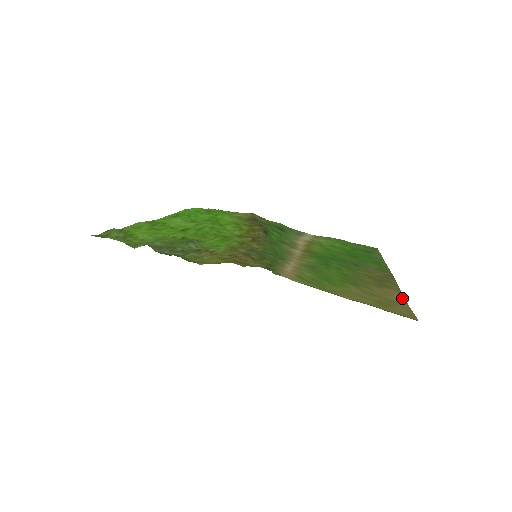
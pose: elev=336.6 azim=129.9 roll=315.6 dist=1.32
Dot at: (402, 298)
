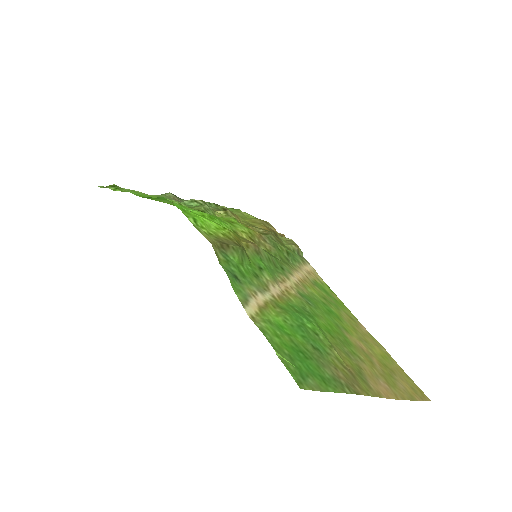
Dot at: (388, 395)
